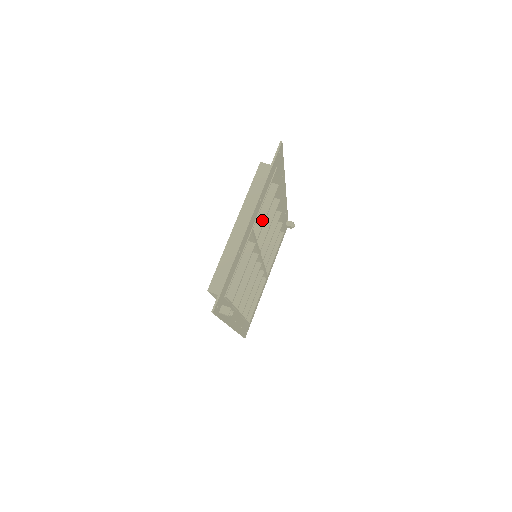
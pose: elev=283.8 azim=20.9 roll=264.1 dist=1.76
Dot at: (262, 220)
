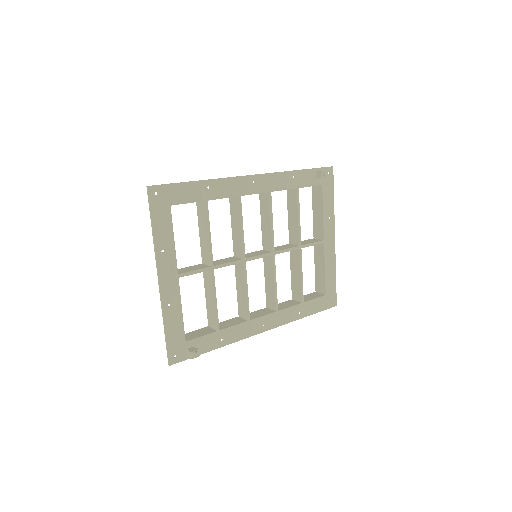
Dot at: (207, 244)
